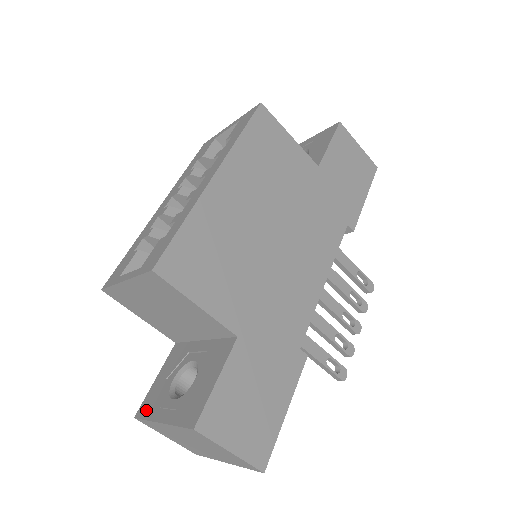
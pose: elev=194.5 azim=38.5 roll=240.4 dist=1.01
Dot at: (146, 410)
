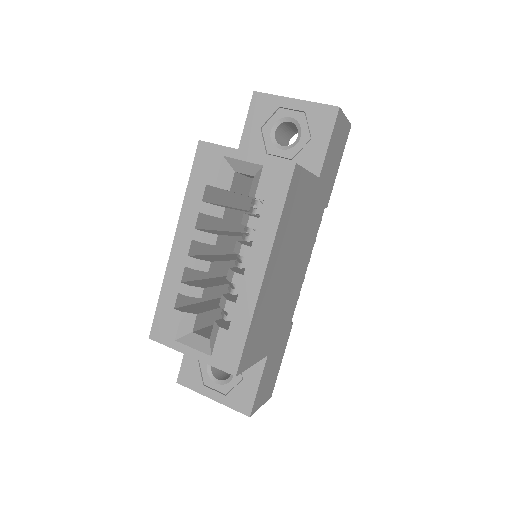
Dot at: (188, 382)
